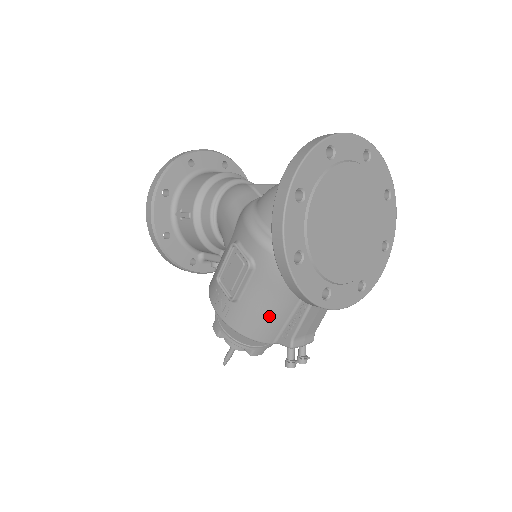
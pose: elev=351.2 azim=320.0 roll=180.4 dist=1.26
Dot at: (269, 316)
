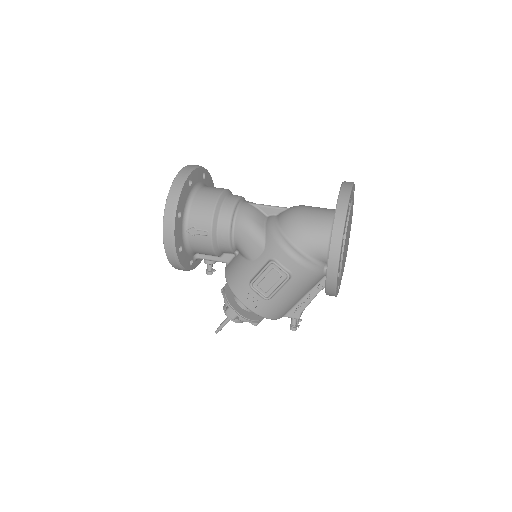
Dot at: (290, 304)
